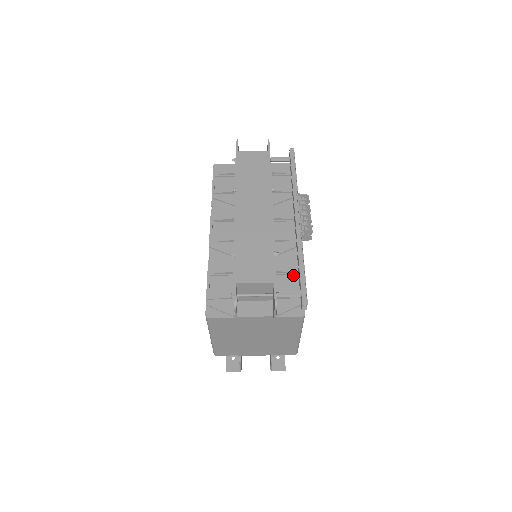
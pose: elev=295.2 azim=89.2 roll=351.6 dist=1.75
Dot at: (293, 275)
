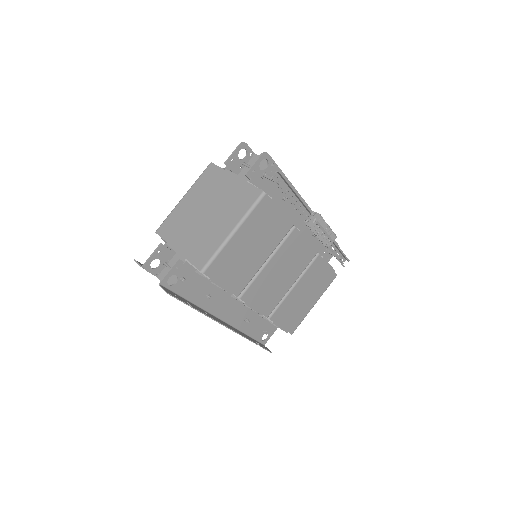
Dot at: occluded
